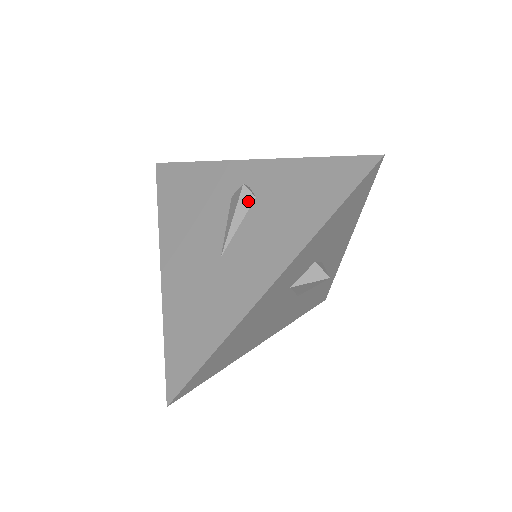
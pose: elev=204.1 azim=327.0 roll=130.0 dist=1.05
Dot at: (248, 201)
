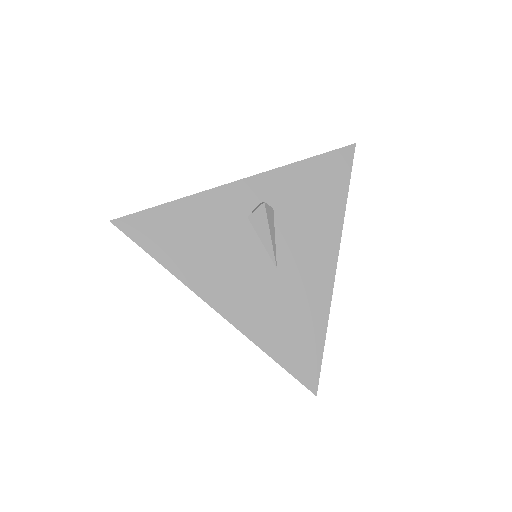
Dot at: (271, 214)
